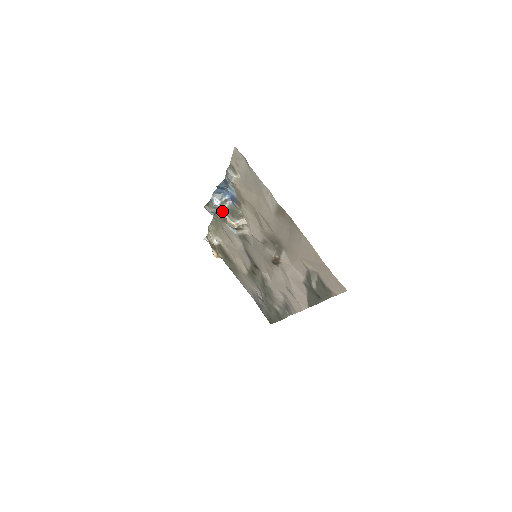
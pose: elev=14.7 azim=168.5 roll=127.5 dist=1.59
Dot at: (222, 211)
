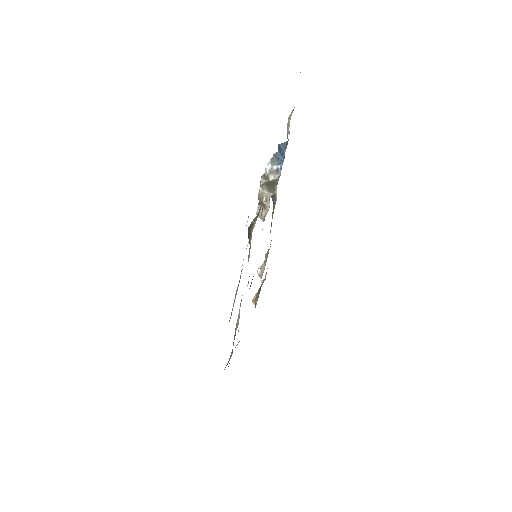
Dot at: (274, 203)
